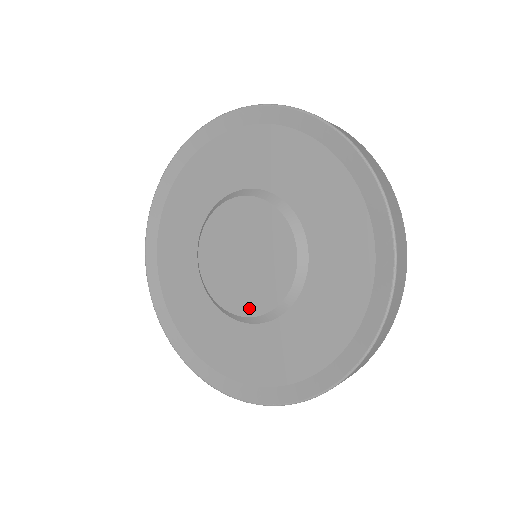
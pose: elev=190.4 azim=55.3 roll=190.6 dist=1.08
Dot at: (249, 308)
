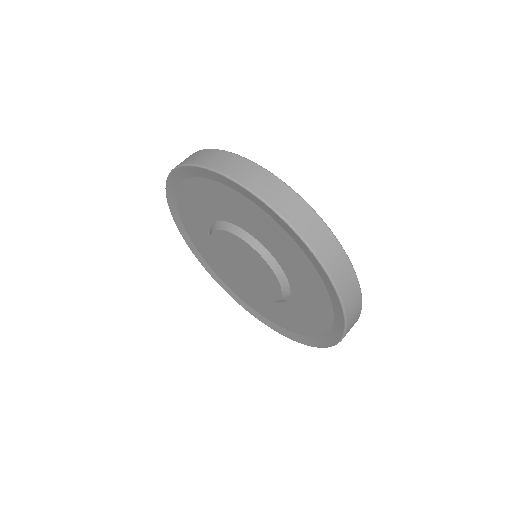
Dot at: (259, 294)
